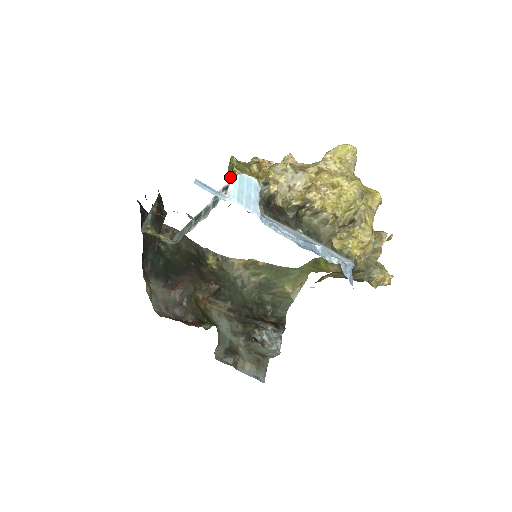
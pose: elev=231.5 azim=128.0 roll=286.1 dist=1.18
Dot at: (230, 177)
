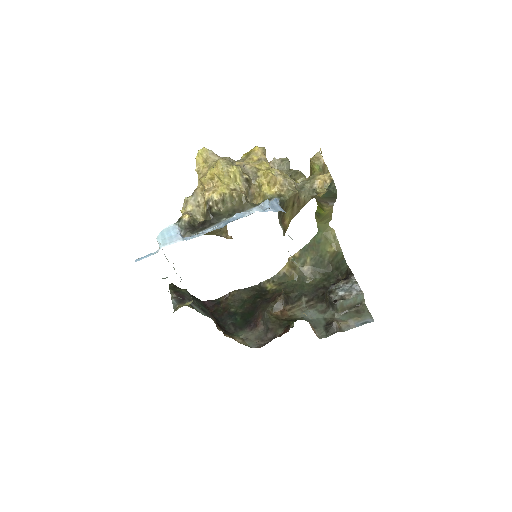
Dot at: occluded
